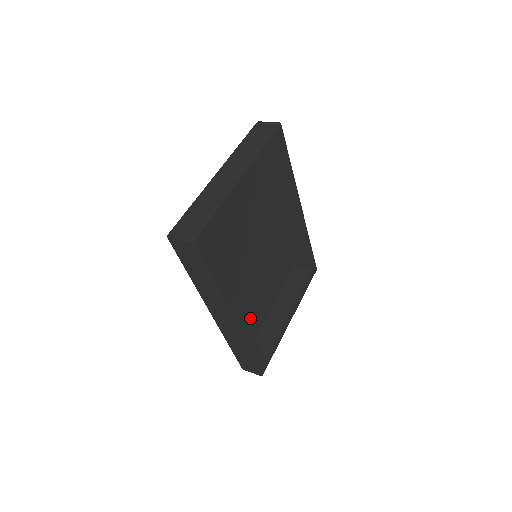
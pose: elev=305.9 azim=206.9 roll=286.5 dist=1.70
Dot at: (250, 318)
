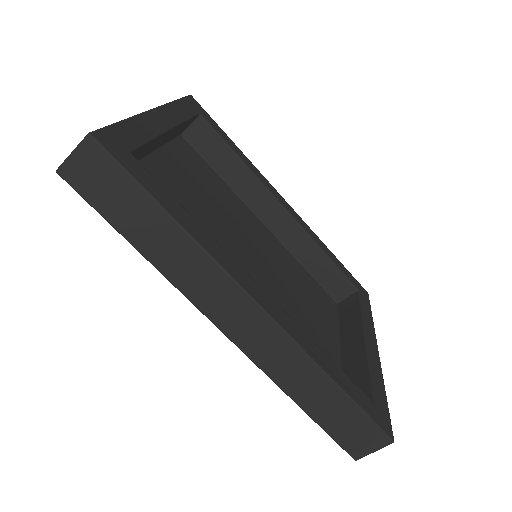
Dot at: occluded
